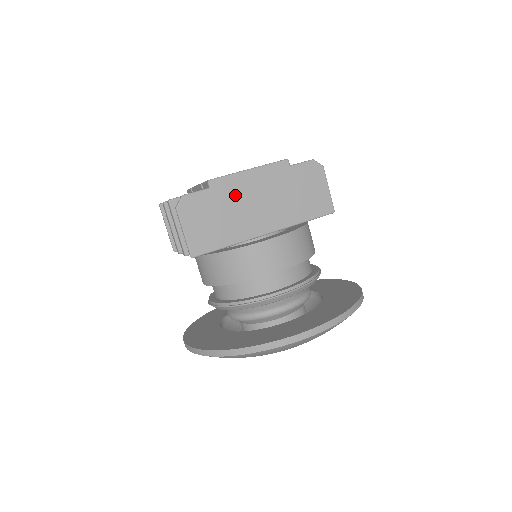
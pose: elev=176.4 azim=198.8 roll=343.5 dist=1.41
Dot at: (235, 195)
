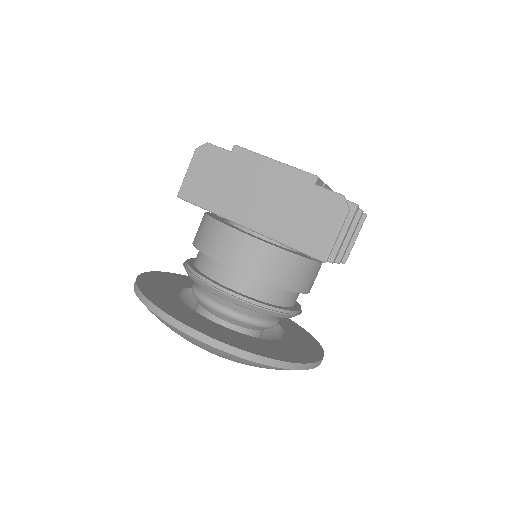
Dot at: (246, 173)
